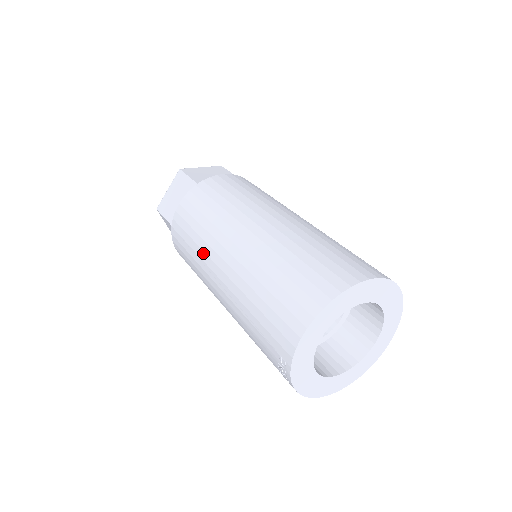
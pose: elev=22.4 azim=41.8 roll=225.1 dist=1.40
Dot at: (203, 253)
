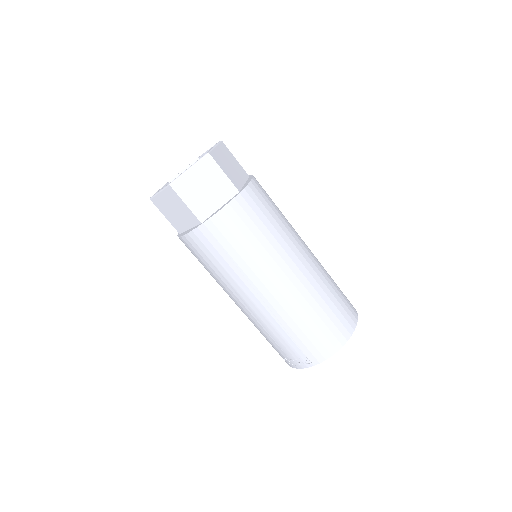
Dot at: (250, 271)
